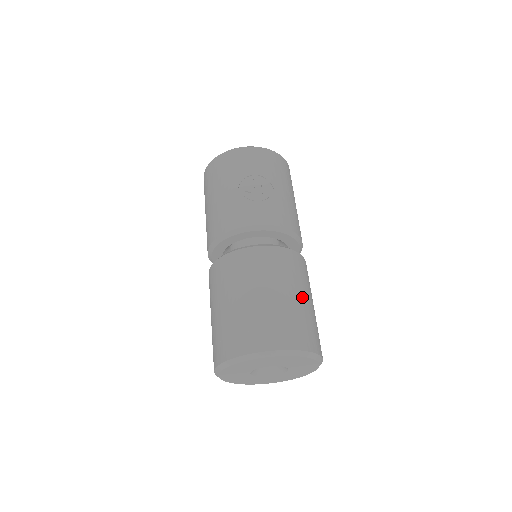
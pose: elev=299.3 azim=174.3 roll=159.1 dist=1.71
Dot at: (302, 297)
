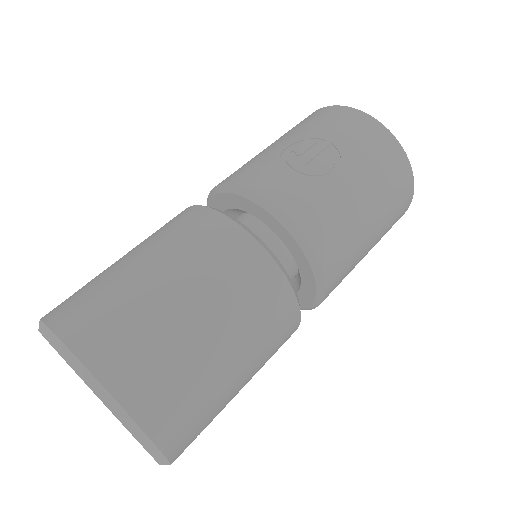
Dot at: (211, 328)
